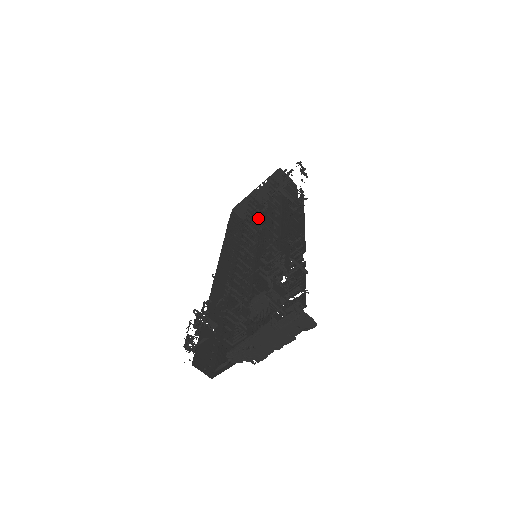
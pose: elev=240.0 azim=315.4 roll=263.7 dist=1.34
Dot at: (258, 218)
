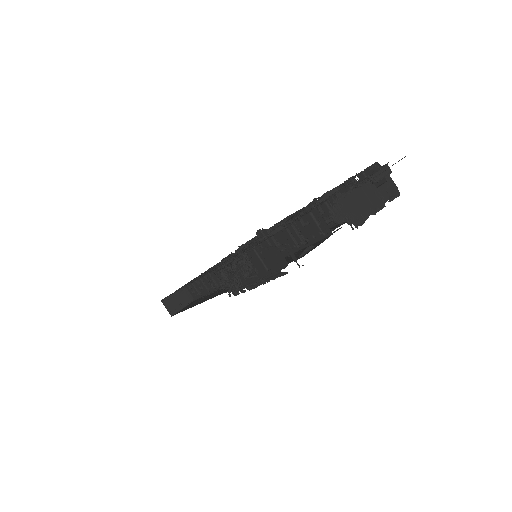
Dot at: (207, 291)
